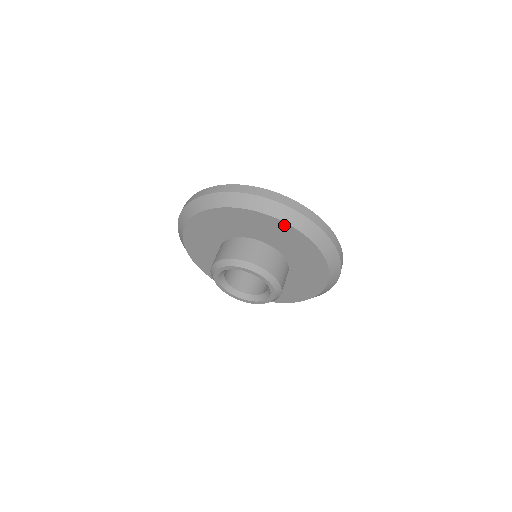
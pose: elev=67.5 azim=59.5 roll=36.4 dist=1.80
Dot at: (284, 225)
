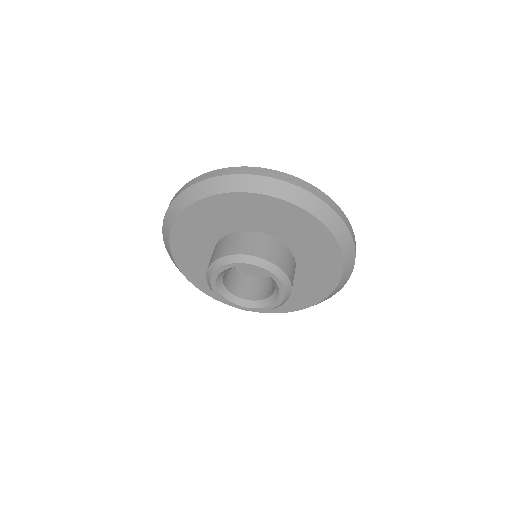
Dot at: (288, 206)
